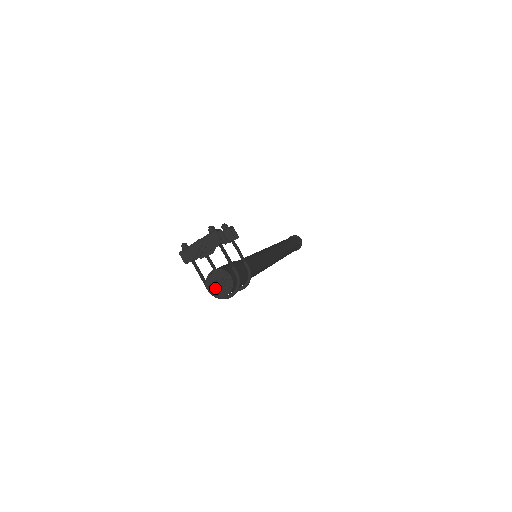
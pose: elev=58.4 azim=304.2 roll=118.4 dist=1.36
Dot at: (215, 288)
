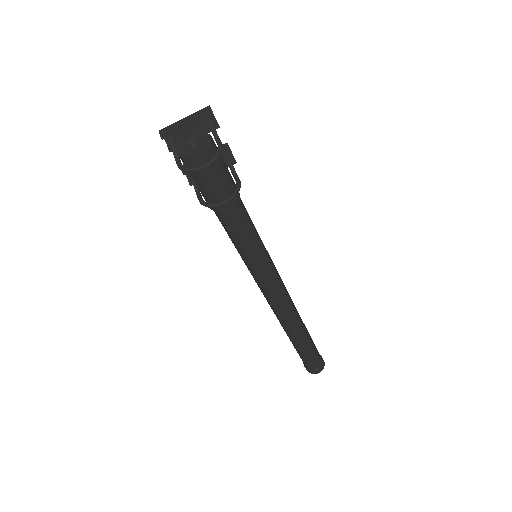
Dot at: (187, 151)
